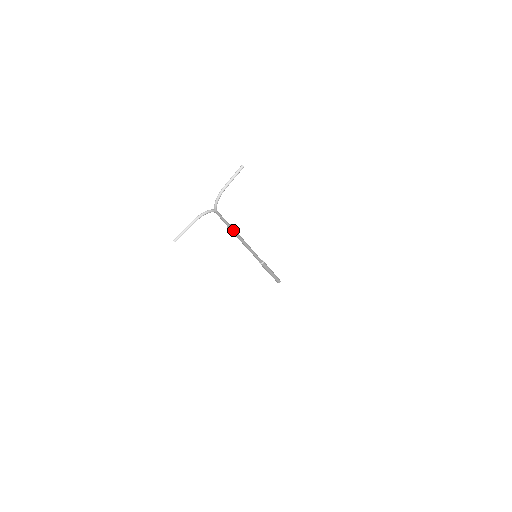
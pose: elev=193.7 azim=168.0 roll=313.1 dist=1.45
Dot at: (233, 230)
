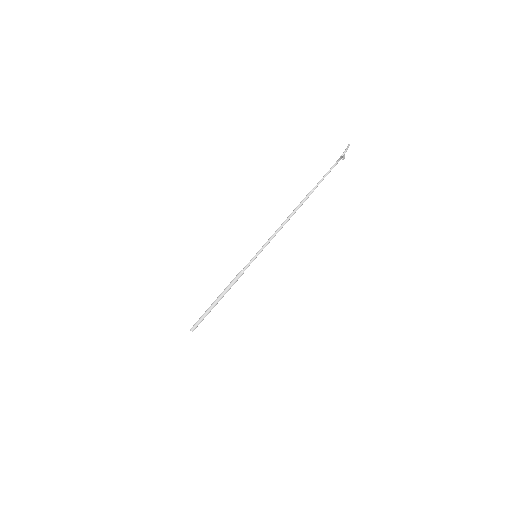
Dot at: (308, 197)
